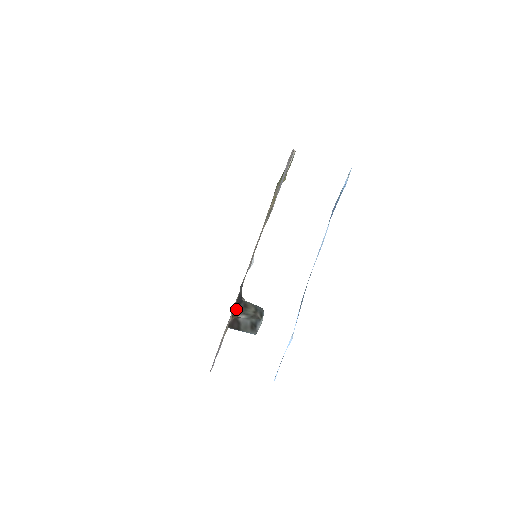
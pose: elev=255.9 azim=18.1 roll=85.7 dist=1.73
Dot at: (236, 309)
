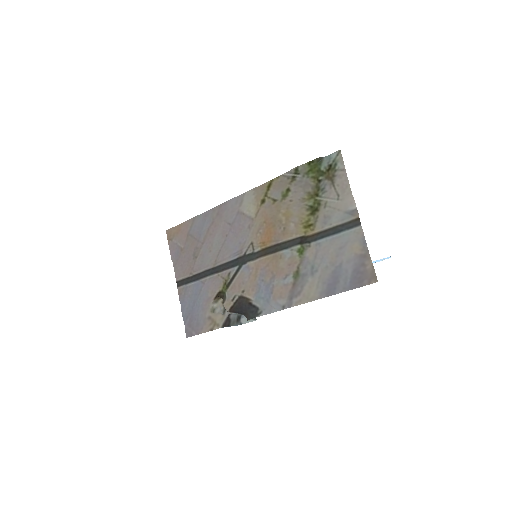
Dot at: (231, 312)
